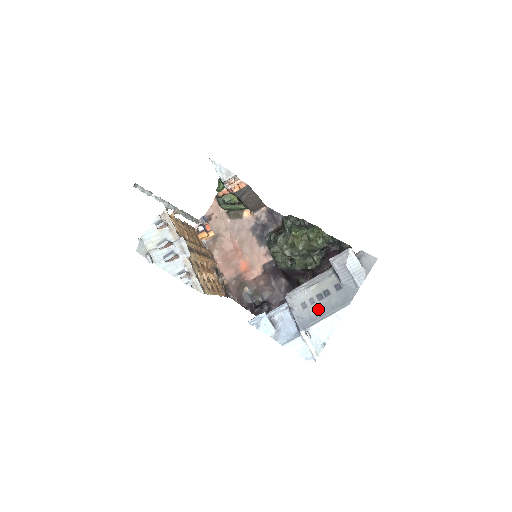
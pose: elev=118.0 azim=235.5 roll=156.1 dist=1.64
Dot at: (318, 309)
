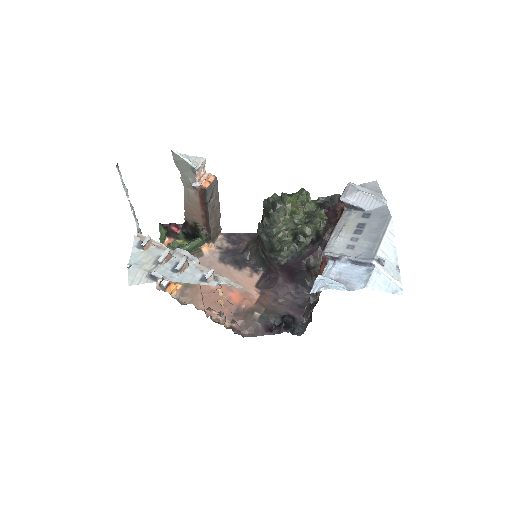
Dot at: (367, 239)
